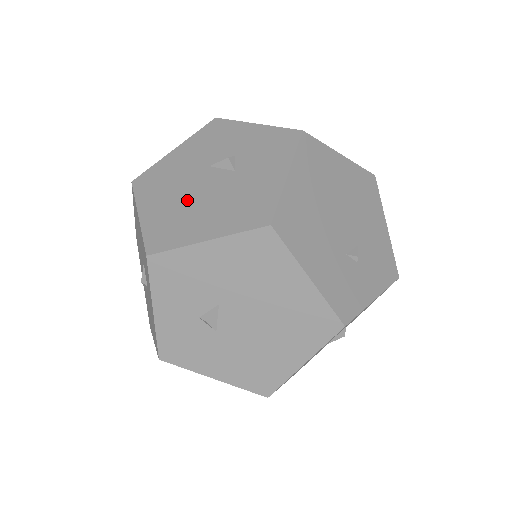
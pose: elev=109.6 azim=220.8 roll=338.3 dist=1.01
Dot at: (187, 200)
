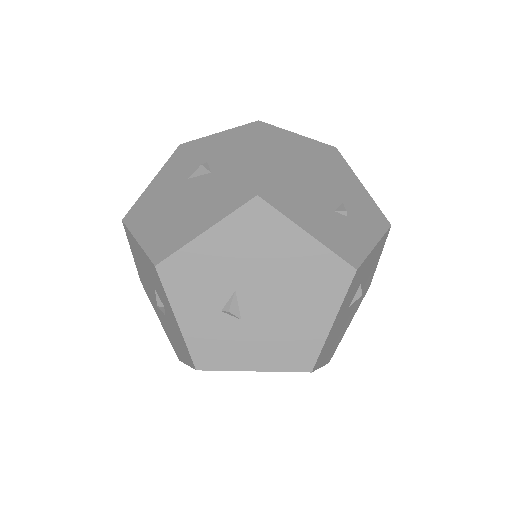
Dot at: (177, 211)
